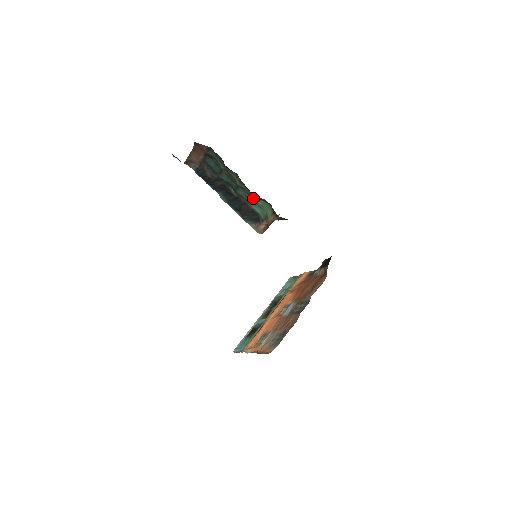
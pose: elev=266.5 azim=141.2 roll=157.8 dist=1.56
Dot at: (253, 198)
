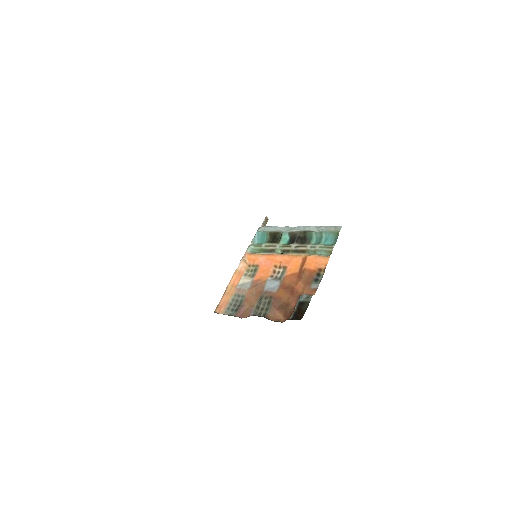
Dot at: occluded
